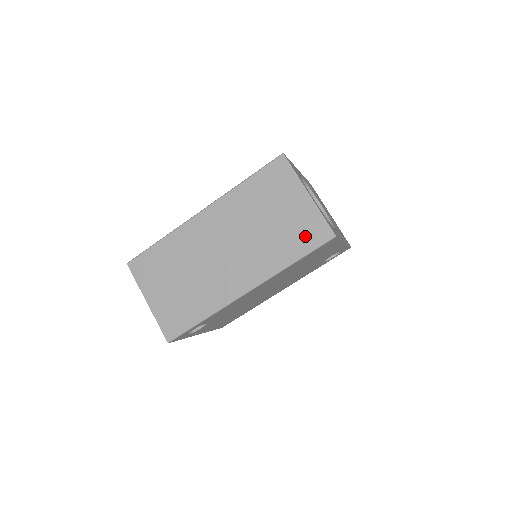
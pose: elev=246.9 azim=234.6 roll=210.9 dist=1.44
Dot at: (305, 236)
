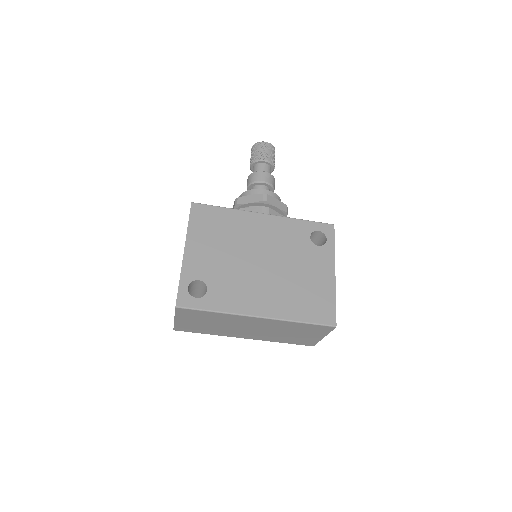
Dot at: (300, 342)
